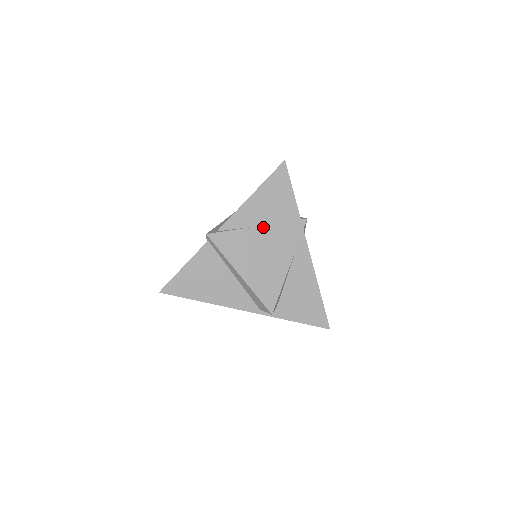
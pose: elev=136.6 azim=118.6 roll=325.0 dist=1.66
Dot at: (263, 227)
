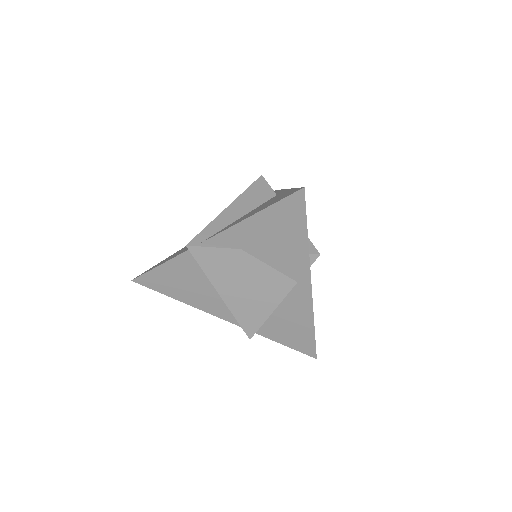
Dot at: (259, 253)
